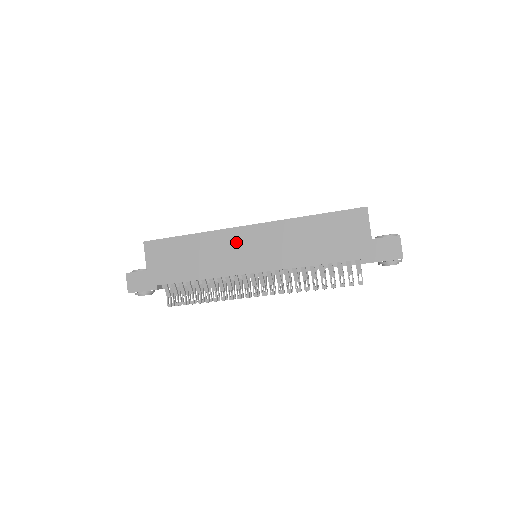
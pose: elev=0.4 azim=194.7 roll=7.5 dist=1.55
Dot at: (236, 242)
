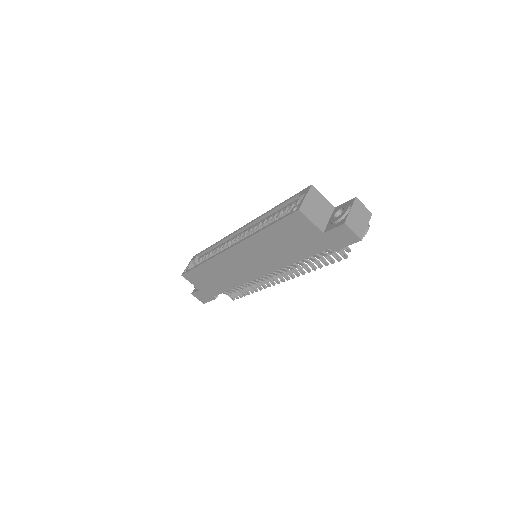
Dot at: (232, 262)
